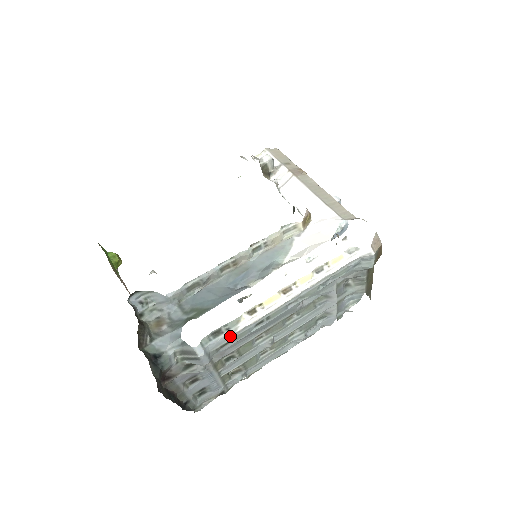
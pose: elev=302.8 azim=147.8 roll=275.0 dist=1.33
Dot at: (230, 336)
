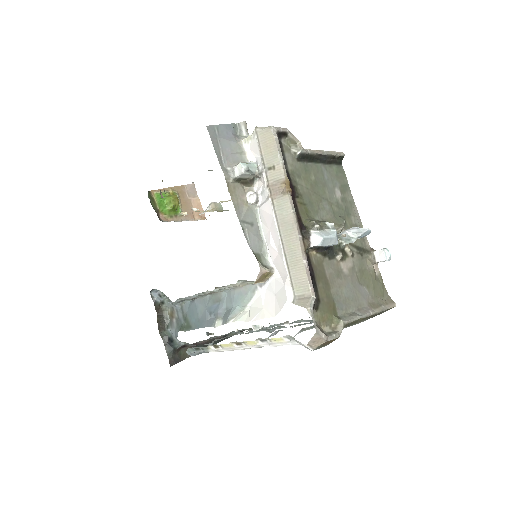
Dot at: (207, 352)
